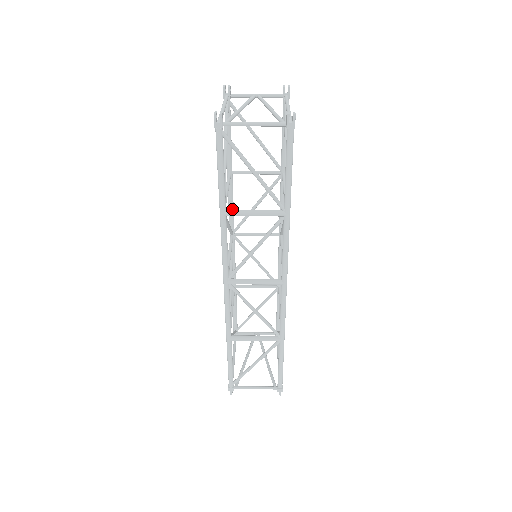
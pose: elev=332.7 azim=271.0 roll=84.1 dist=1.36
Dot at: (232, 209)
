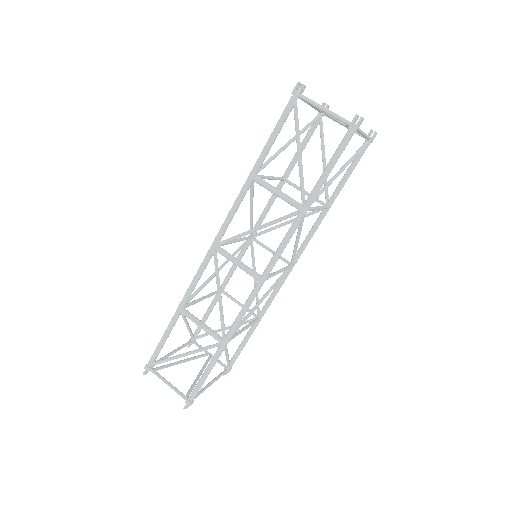
Dot at: (265, 213)
